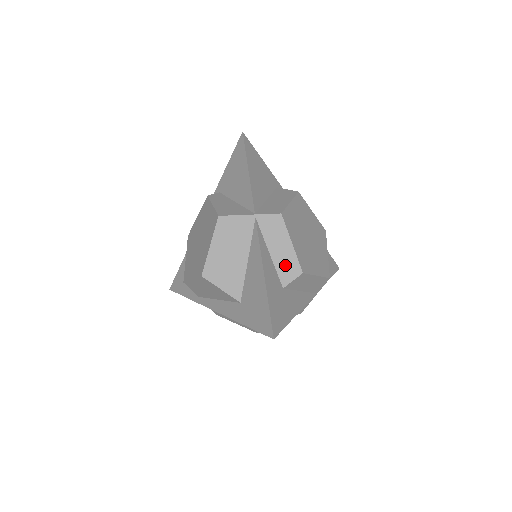
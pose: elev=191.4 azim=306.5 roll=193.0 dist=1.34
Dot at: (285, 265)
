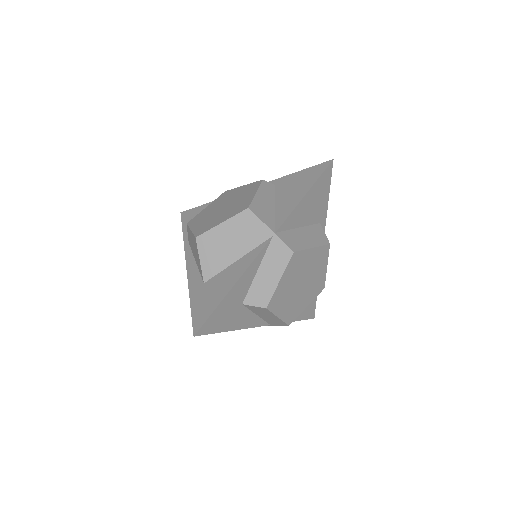
Dot at: (260, 290)
